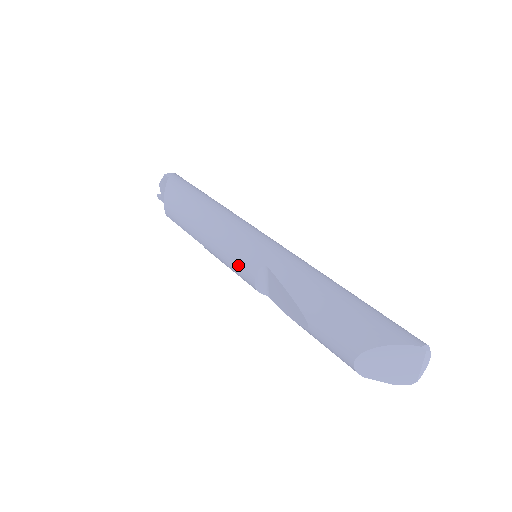
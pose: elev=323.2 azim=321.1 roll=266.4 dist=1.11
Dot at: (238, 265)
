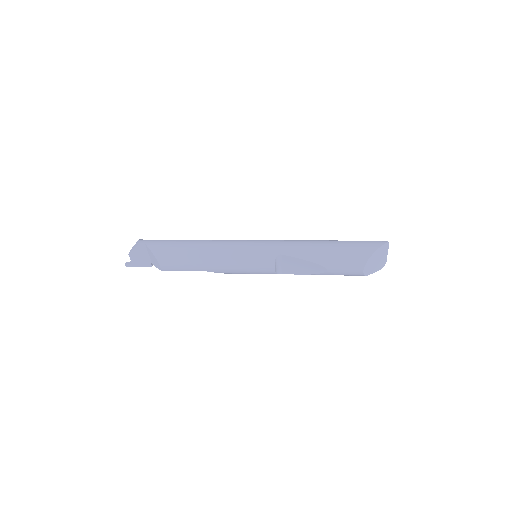
Dot at: (257, 266)
